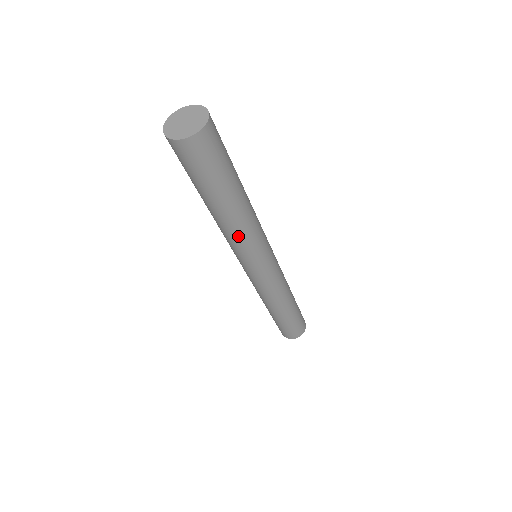
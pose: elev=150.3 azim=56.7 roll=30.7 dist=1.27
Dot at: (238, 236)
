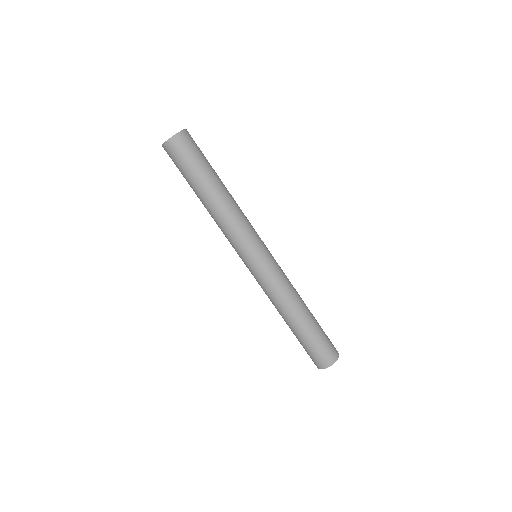
Dot at: (226, 222)
